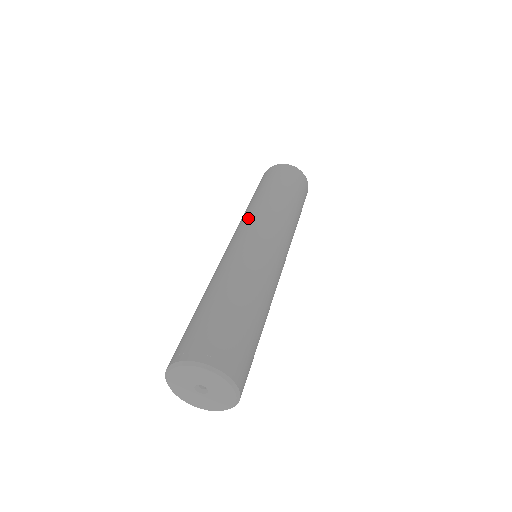
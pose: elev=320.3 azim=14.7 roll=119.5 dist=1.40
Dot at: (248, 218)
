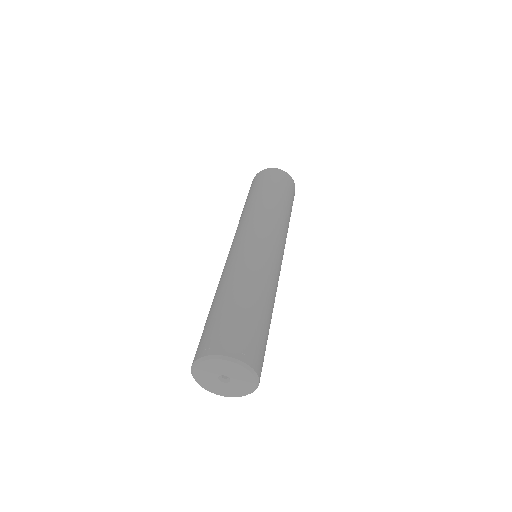
Dot at: (250, 221)
